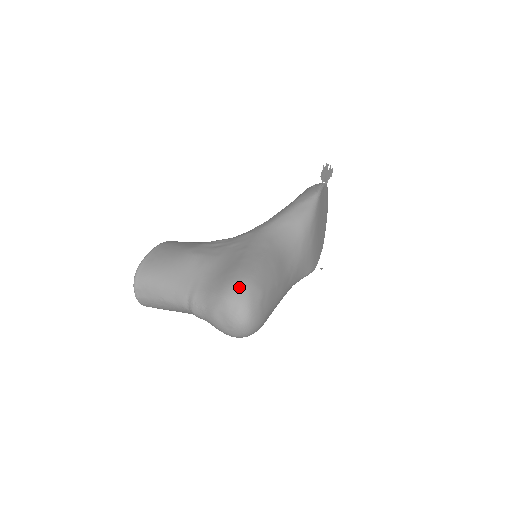
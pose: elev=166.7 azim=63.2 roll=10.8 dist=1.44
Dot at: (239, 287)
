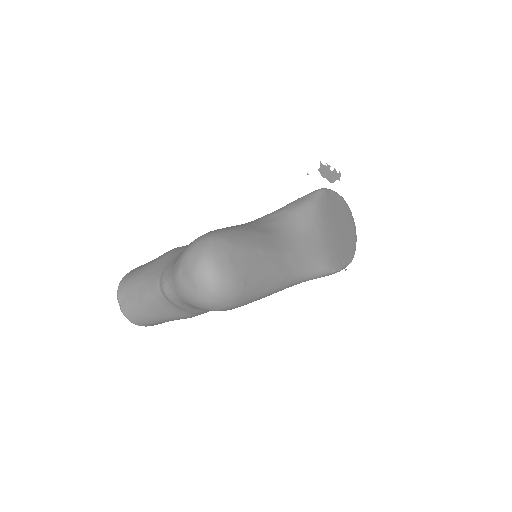
Dot at: (201, 239)
